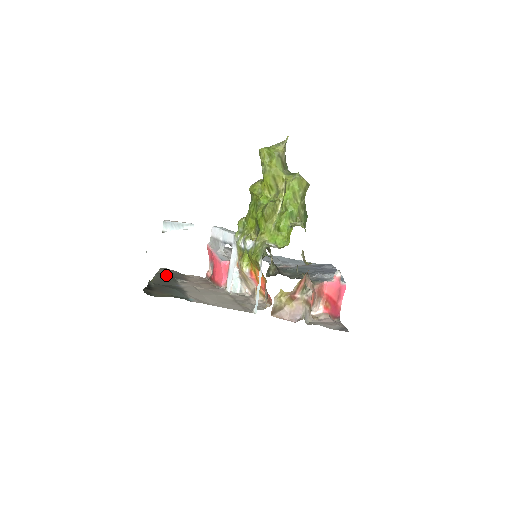
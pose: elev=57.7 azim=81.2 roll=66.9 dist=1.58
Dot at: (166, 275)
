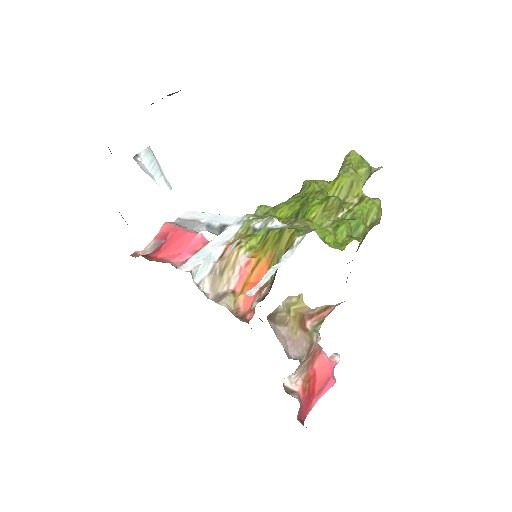
Dot at: occluded
